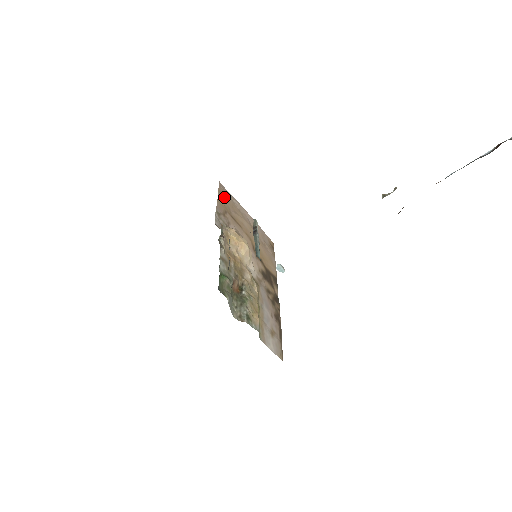
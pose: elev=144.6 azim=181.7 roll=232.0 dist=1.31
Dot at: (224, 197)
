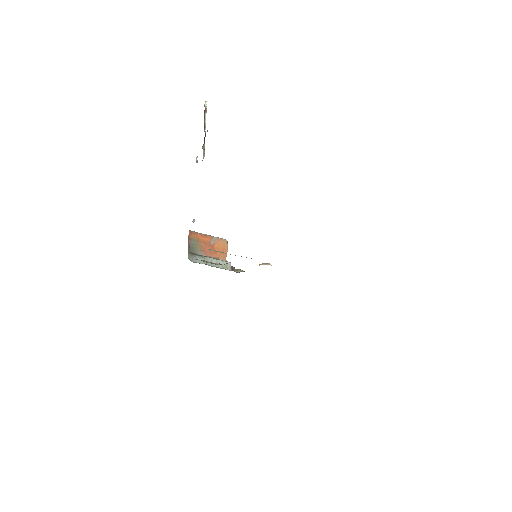
Dot at: occluded
